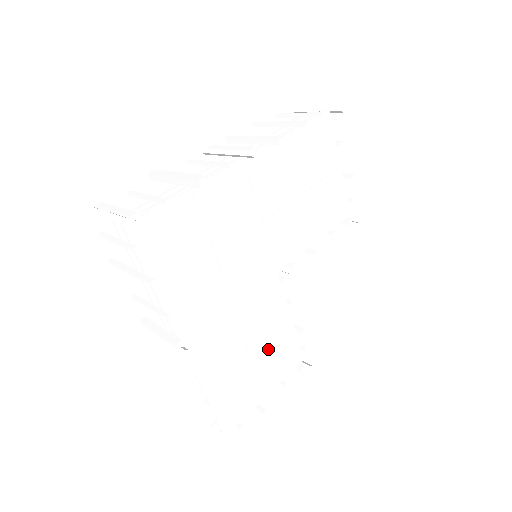
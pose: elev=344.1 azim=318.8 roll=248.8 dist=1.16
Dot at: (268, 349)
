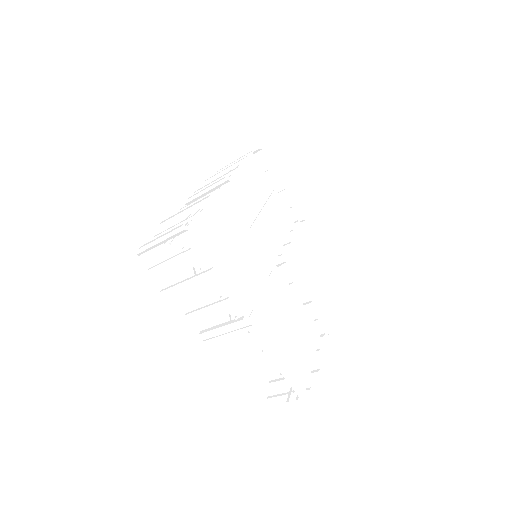
Dot at: (296, 324)
